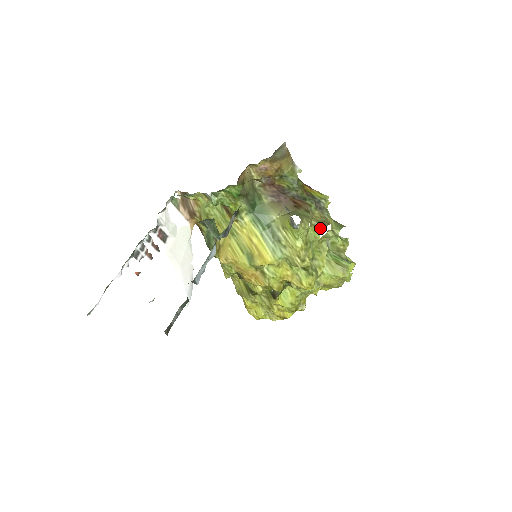
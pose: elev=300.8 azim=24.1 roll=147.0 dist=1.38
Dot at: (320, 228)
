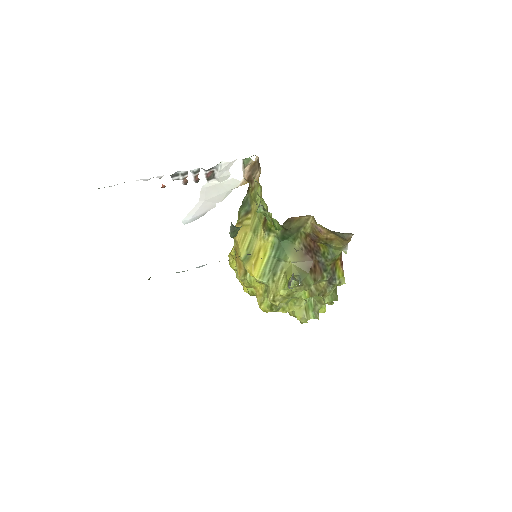
Dot at: (312, 294)
